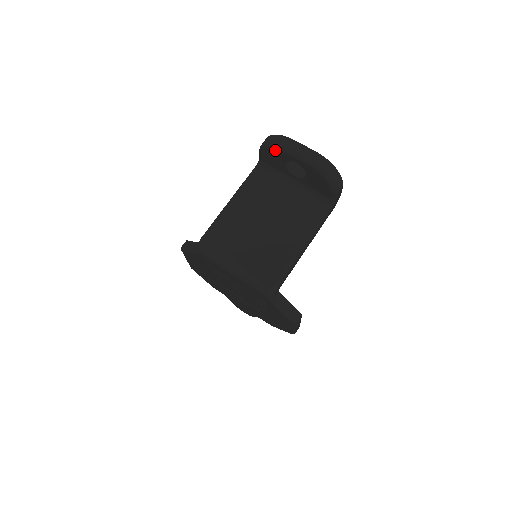
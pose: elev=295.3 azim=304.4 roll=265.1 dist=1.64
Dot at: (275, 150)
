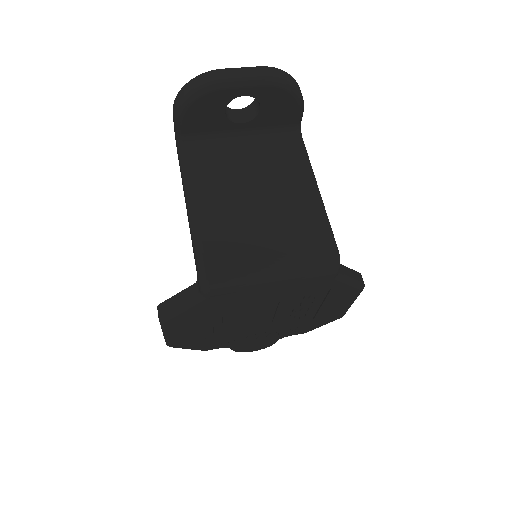
Dot at: (207, 97)
